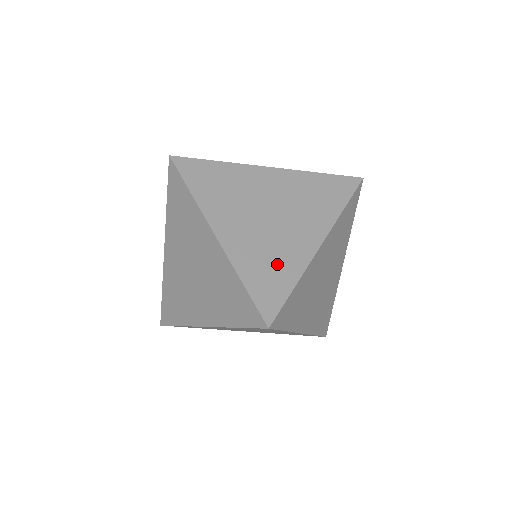
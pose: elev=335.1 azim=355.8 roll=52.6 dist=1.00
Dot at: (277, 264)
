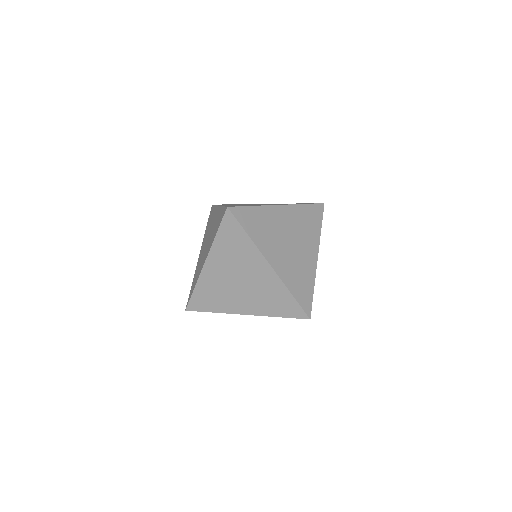
Dot at: (216, 300)
